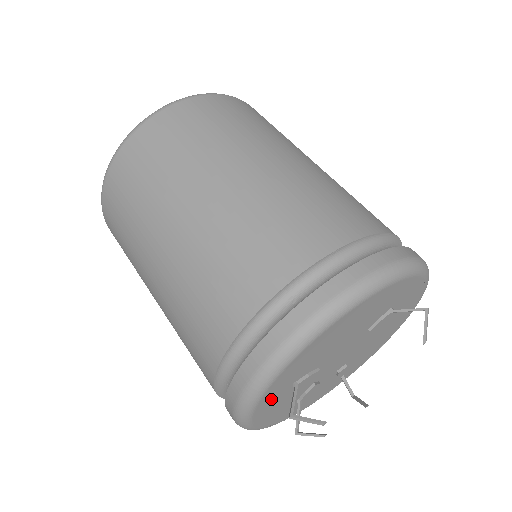
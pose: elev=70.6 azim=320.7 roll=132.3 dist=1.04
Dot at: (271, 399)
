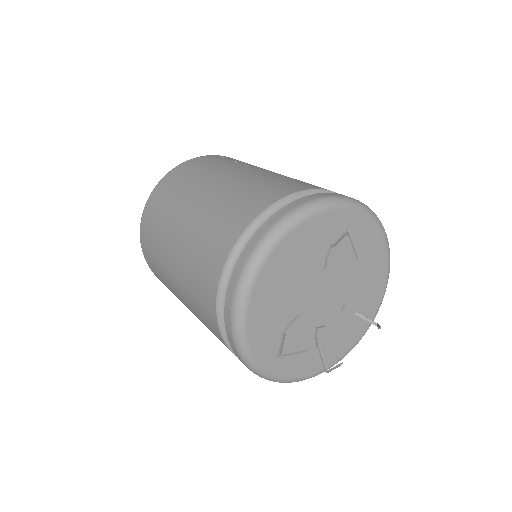
Dot at: (269, 351)
